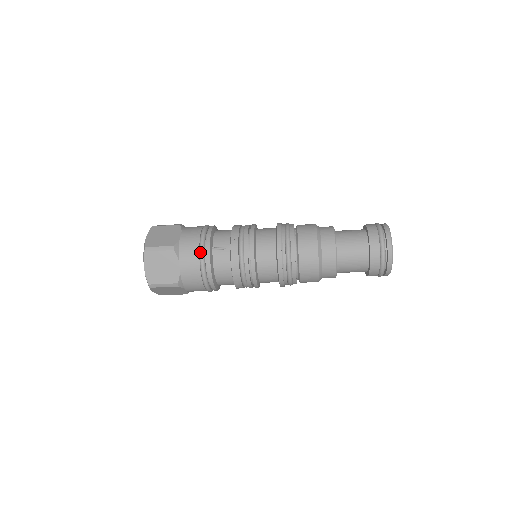
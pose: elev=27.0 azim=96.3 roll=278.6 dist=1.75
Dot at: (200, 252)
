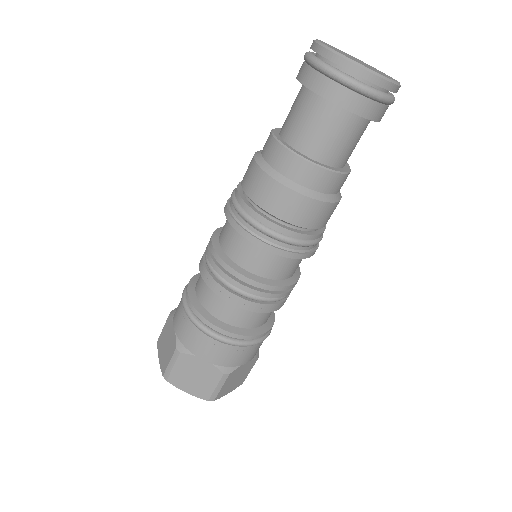
Dot at: occluded
